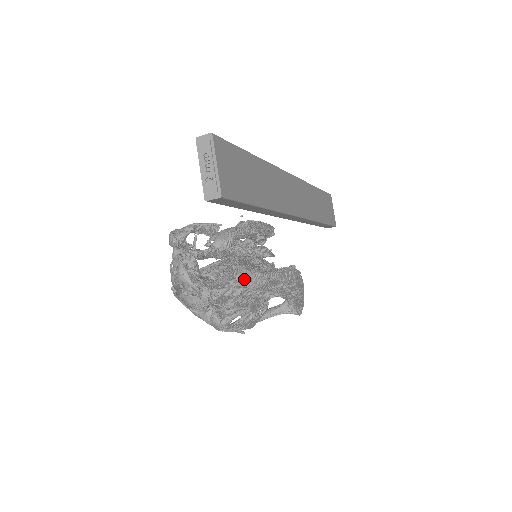
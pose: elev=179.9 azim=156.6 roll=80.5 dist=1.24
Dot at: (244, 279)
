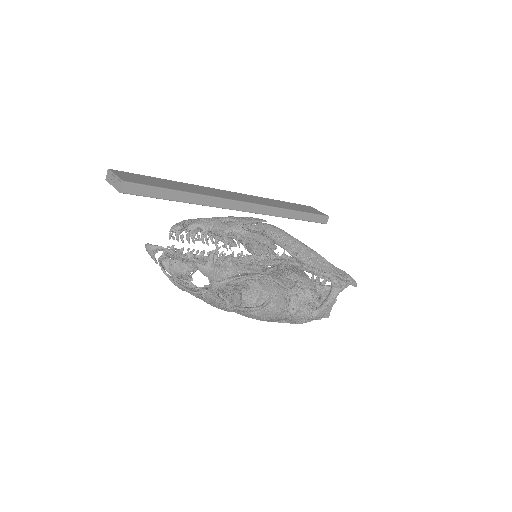
Dot at: (191, 225)
